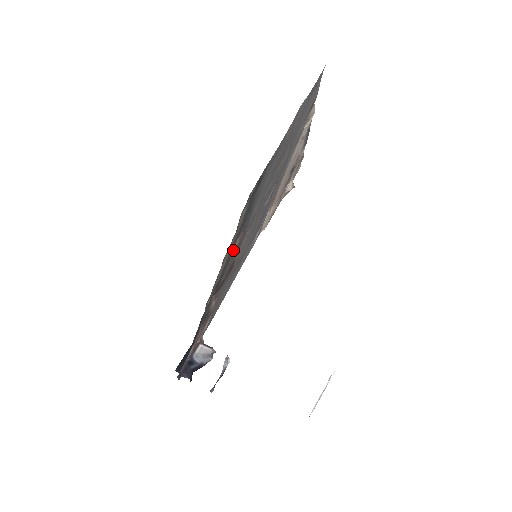
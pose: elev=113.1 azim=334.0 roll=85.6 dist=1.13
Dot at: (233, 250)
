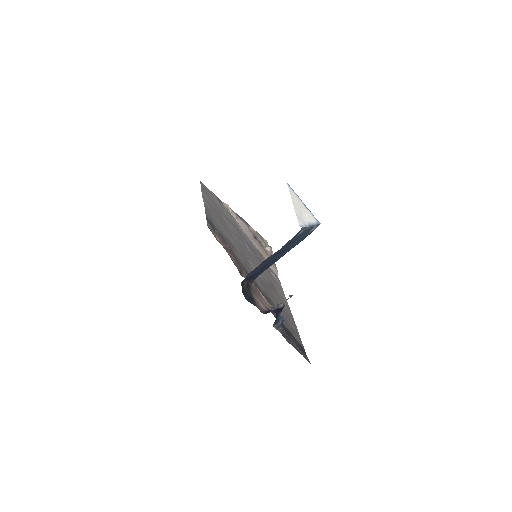
Dot at: (219, 242)
